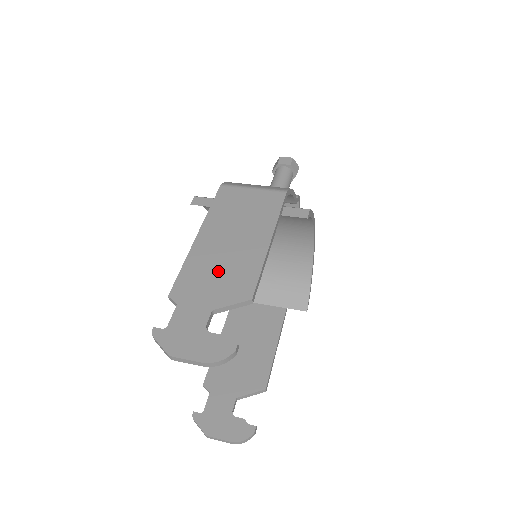
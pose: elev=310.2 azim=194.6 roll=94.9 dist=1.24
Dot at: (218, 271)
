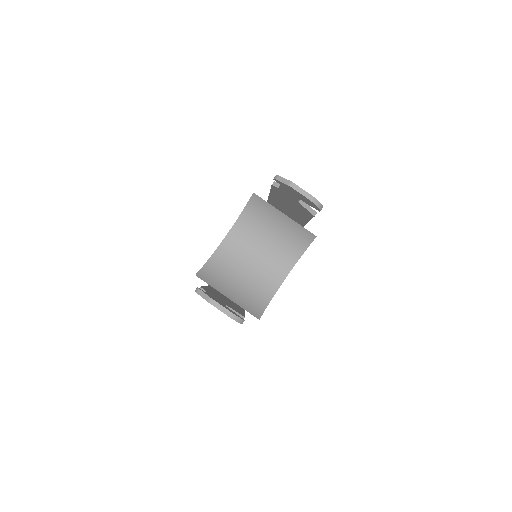
Dot at: occluded
